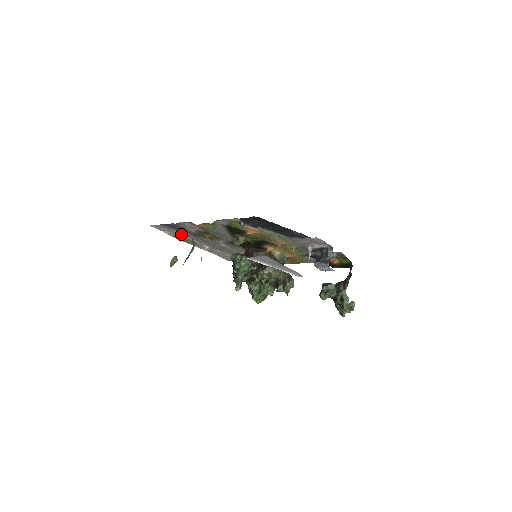
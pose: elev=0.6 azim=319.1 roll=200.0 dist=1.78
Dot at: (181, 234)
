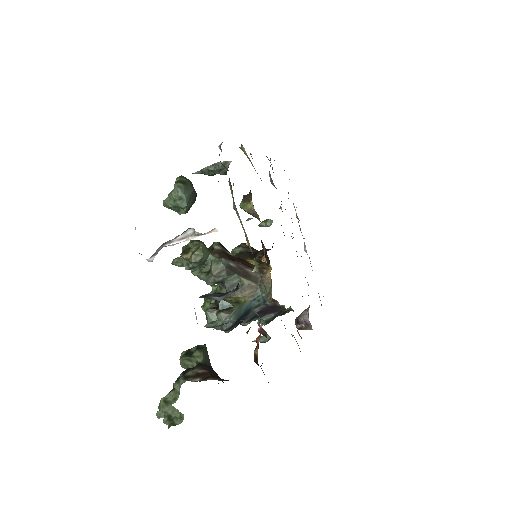
Dot at: occluded
